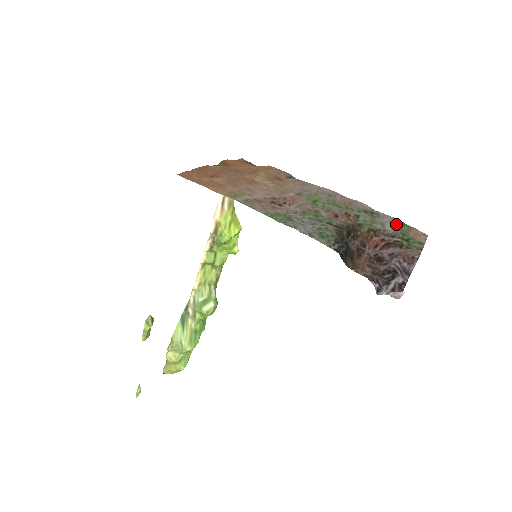
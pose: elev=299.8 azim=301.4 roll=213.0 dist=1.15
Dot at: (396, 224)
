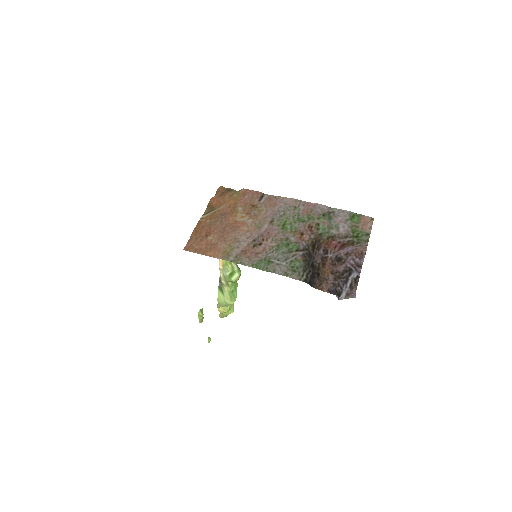
Dot at: (348, 220)
